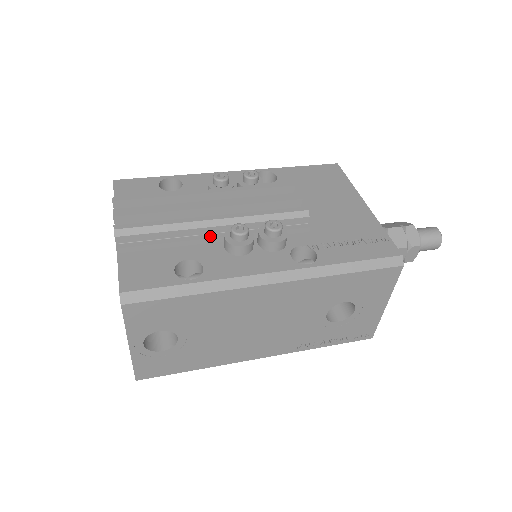
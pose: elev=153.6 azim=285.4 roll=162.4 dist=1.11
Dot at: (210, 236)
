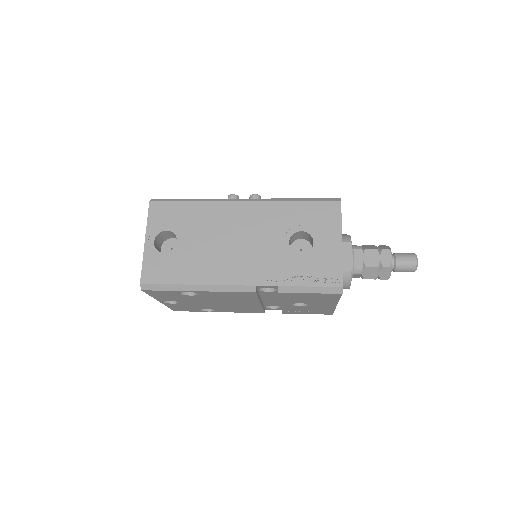
Dot at: occluded
